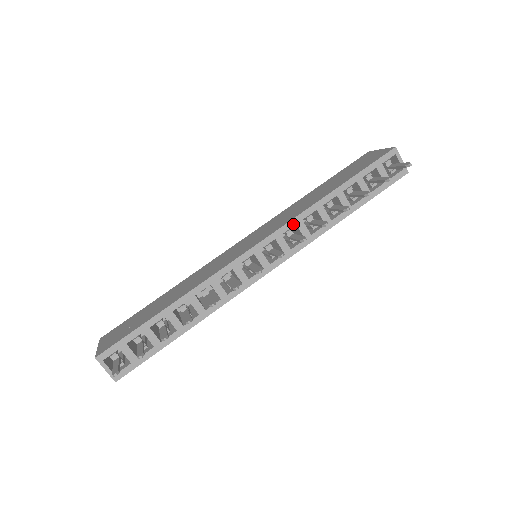
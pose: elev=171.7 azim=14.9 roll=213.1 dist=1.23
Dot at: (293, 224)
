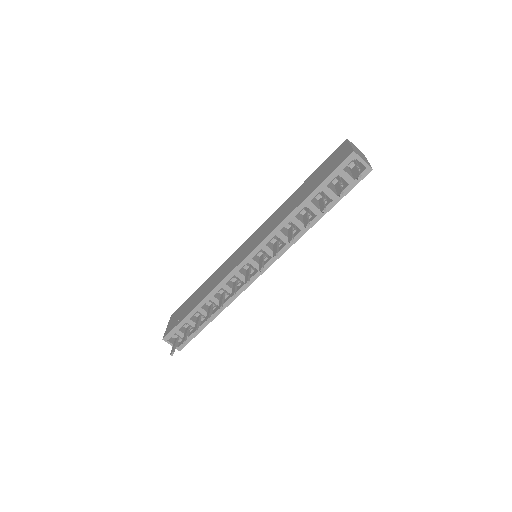
Dot at: (273, 235)
